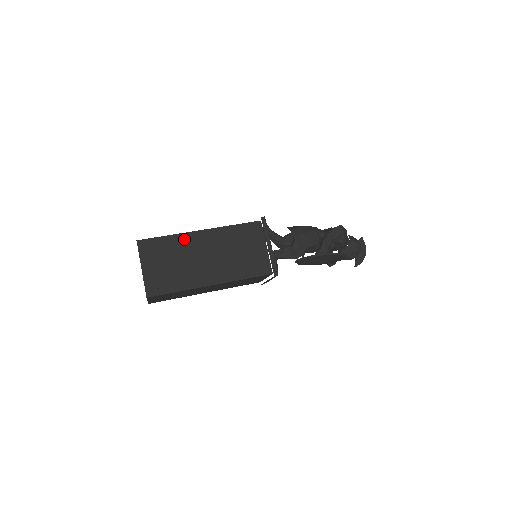
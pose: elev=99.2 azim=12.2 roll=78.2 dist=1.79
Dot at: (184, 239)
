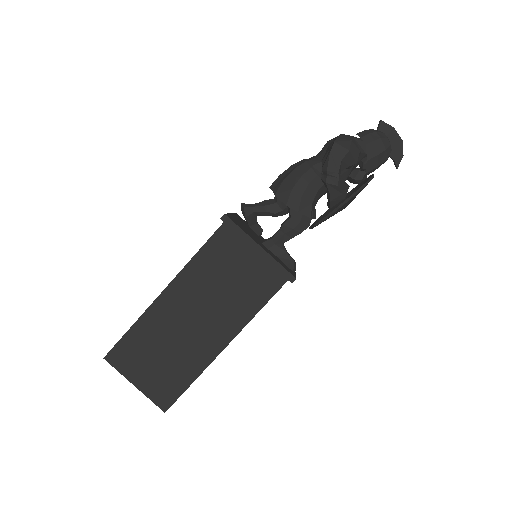
Dot at: (152, 317)
